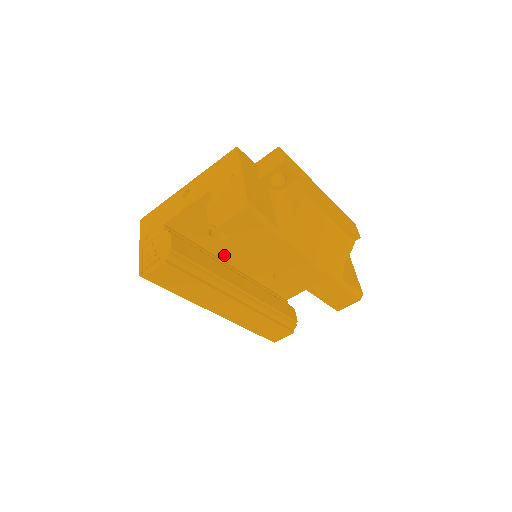
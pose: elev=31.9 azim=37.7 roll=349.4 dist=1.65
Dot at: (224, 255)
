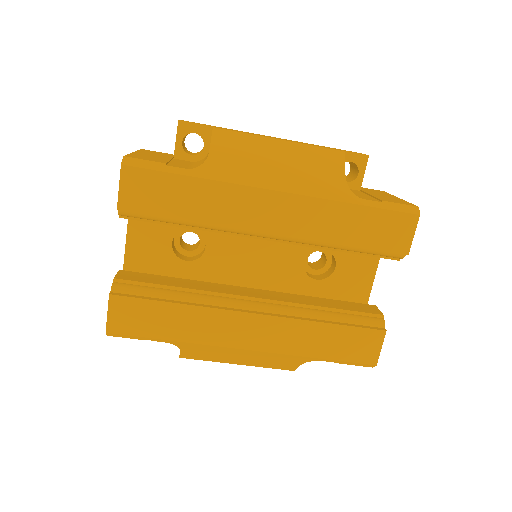
Dot at: (221, 278)
